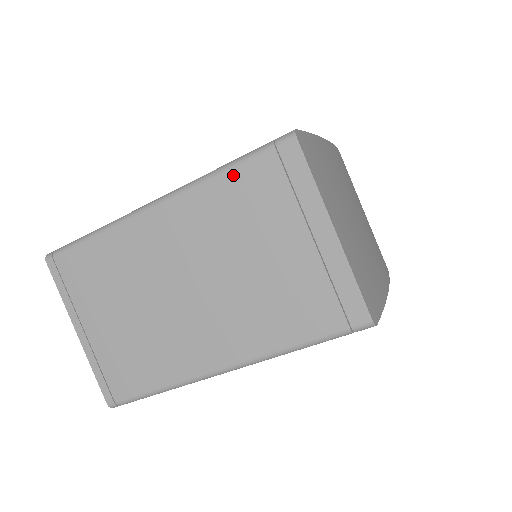
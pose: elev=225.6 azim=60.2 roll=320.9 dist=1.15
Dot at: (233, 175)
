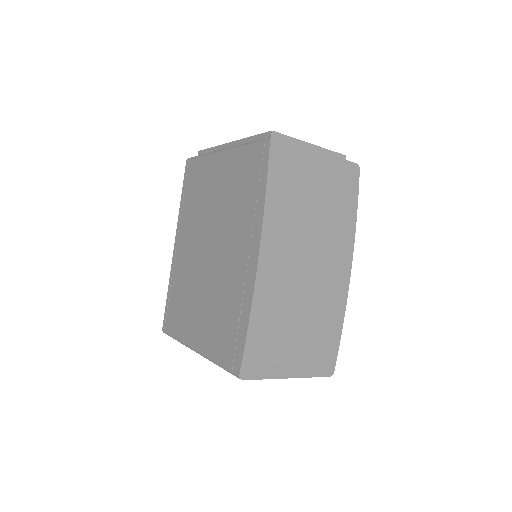
Dot at: occluded
